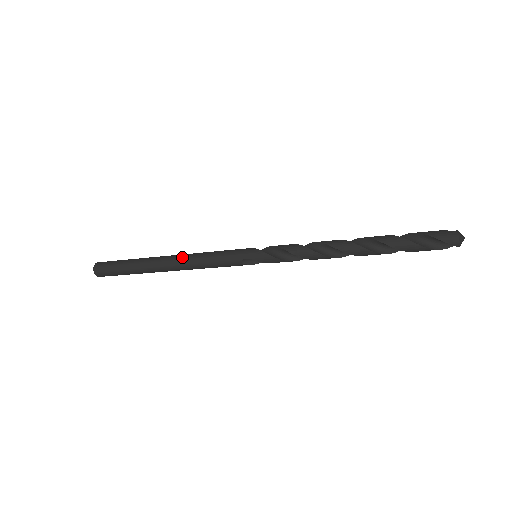
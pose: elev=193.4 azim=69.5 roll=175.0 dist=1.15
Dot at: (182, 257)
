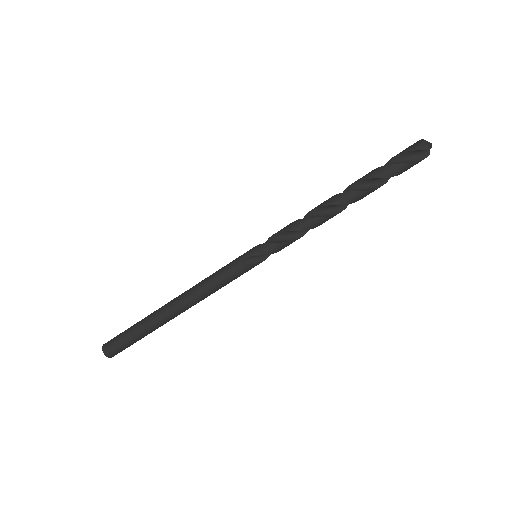
Dot at: (186, 291)
